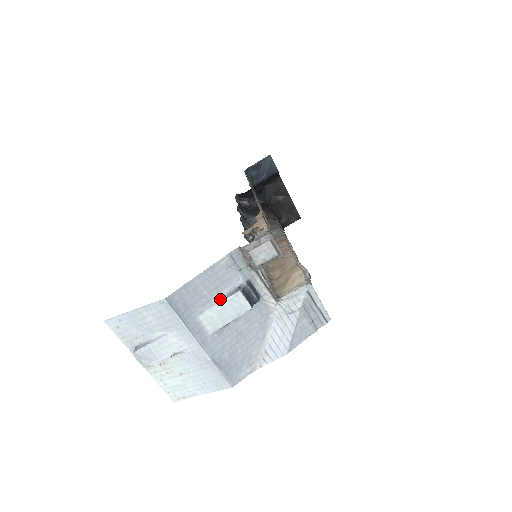
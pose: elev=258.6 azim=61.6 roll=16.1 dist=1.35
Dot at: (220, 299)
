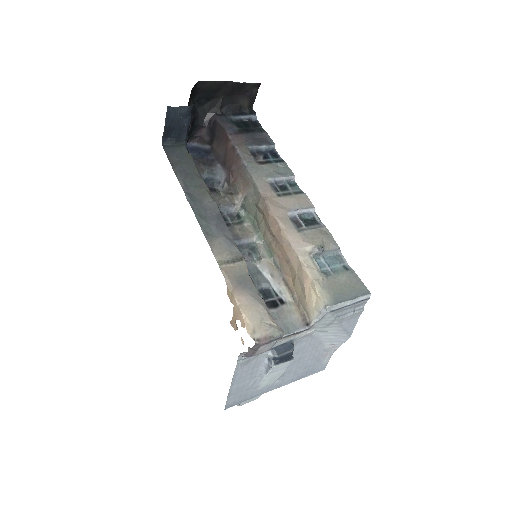
Dot at: (263, 374)
